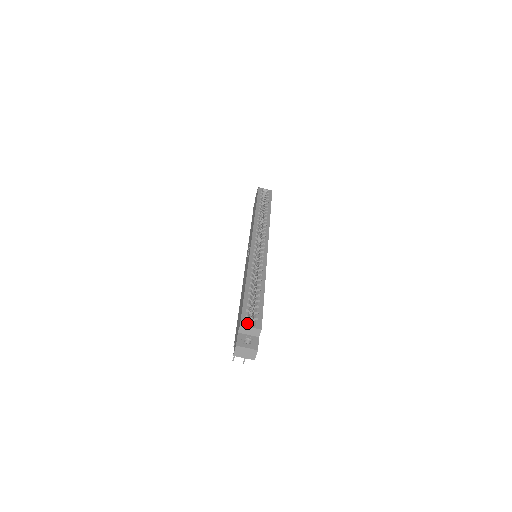
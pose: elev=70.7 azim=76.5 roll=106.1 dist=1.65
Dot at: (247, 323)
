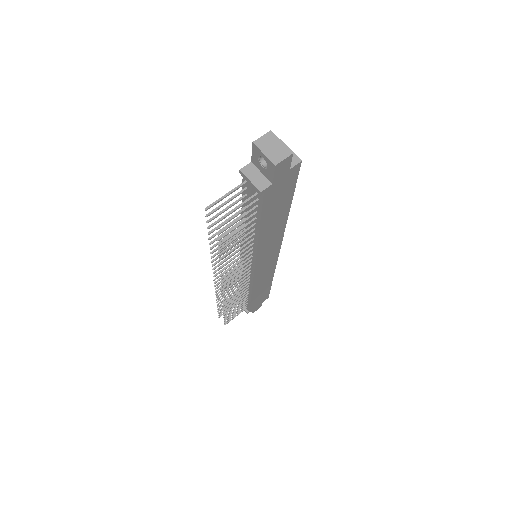
Dot at: occluded
